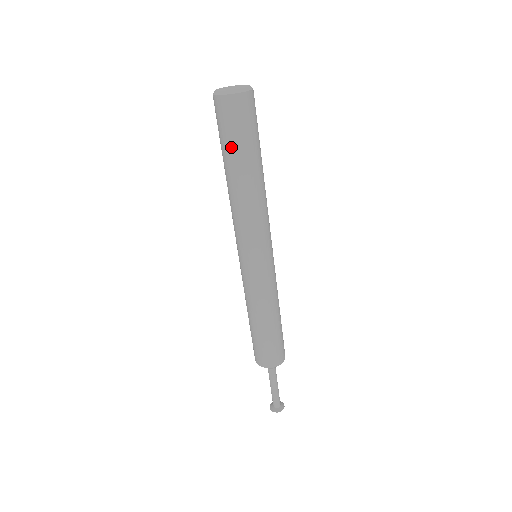
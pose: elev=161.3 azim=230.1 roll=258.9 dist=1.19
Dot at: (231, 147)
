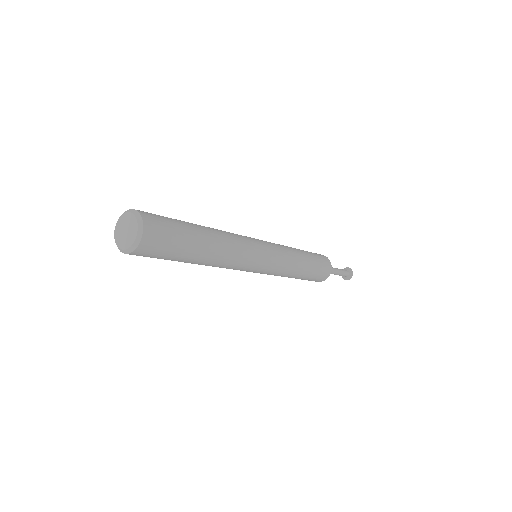
Dot at: occluded
